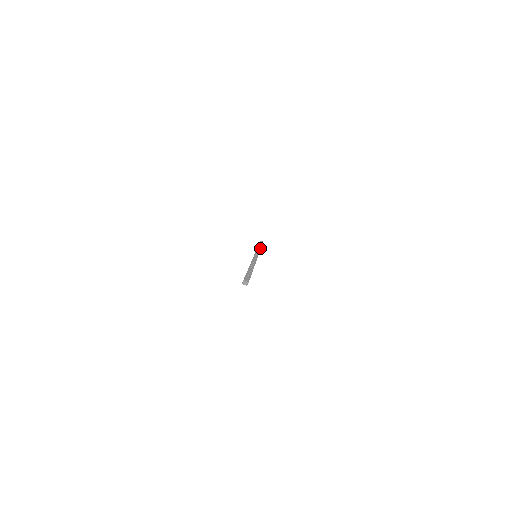
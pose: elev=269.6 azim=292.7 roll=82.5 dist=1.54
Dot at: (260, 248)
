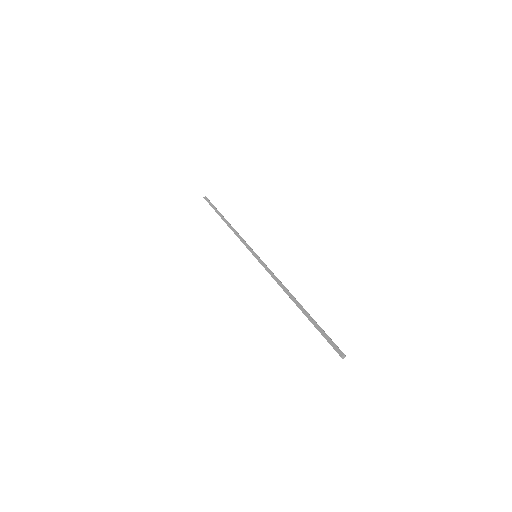
Dot at: occluded
